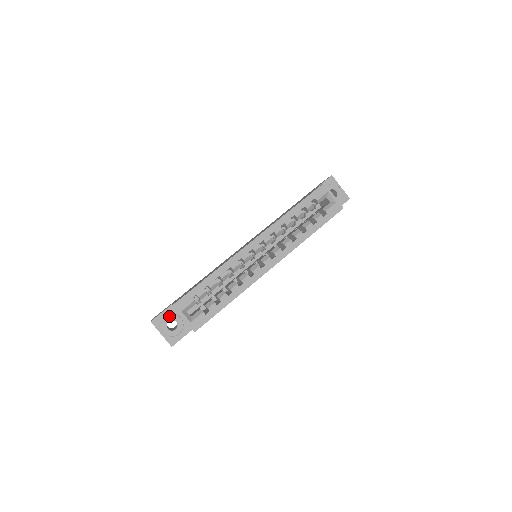
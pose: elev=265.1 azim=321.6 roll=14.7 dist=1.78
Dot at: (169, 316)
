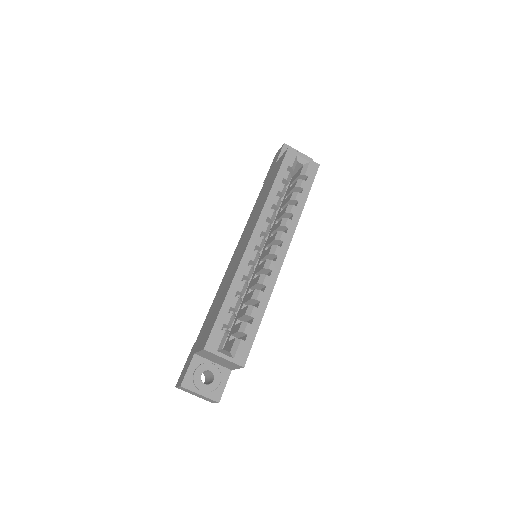
Dot at: (199, 368)
